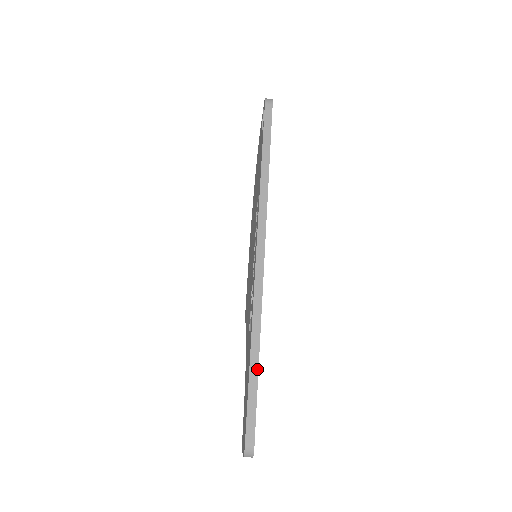
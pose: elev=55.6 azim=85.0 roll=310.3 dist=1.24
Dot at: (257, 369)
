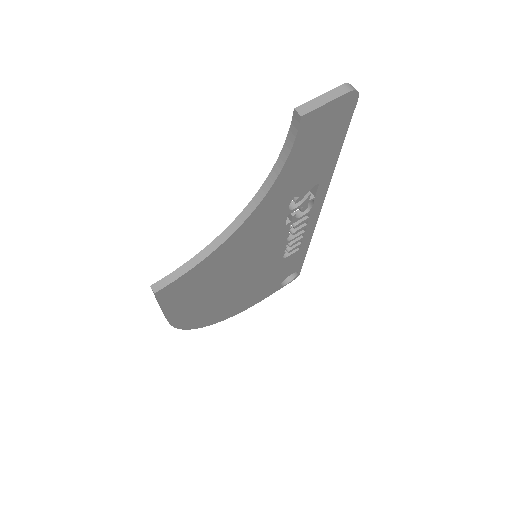
Dot at: (340, 151)
